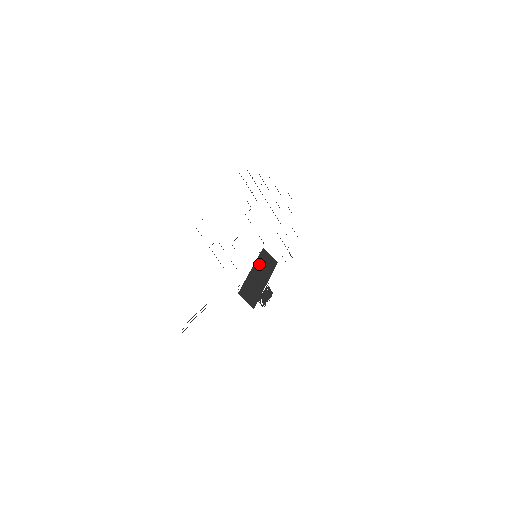
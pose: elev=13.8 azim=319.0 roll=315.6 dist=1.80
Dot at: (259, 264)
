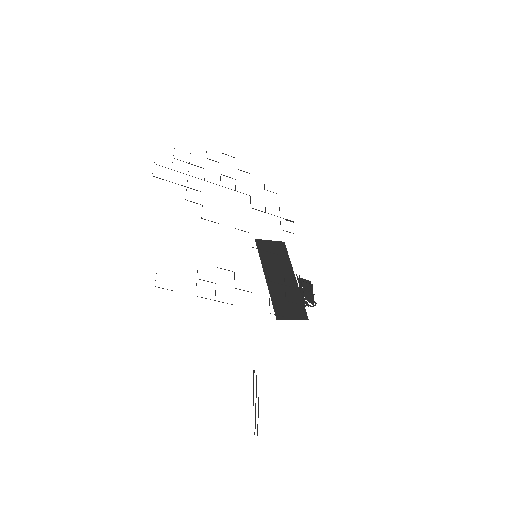
Dot at: (267, 262)
